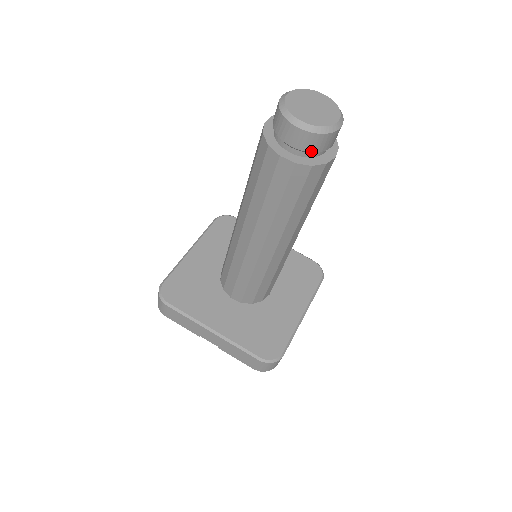
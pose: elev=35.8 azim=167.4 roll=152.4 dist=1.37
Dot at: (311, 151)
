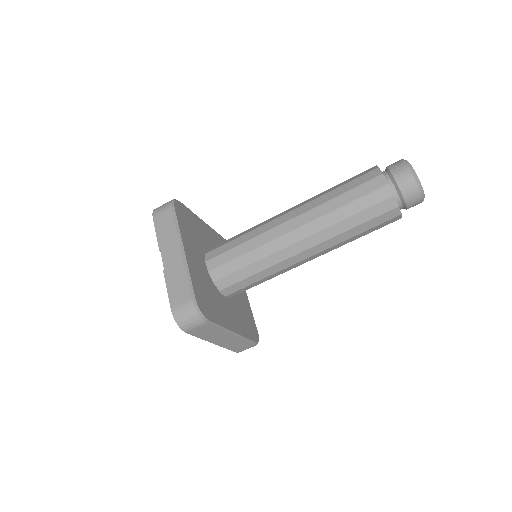
Dot at: (401, 189)
